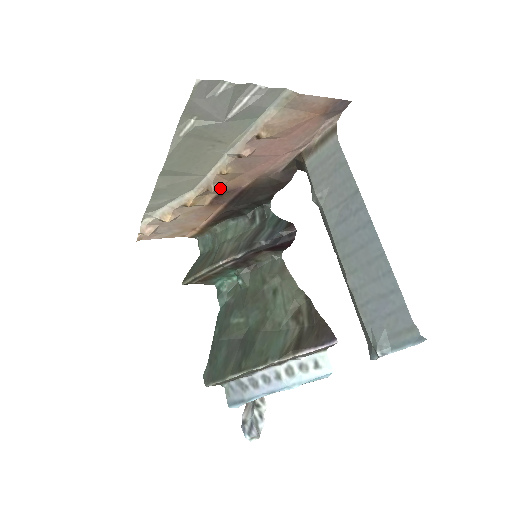
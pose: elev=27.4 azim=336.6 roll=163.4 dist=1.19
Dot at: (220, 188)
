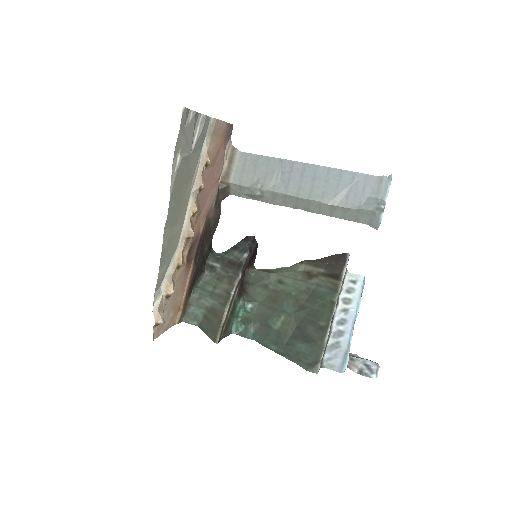
Dot at: occluded
